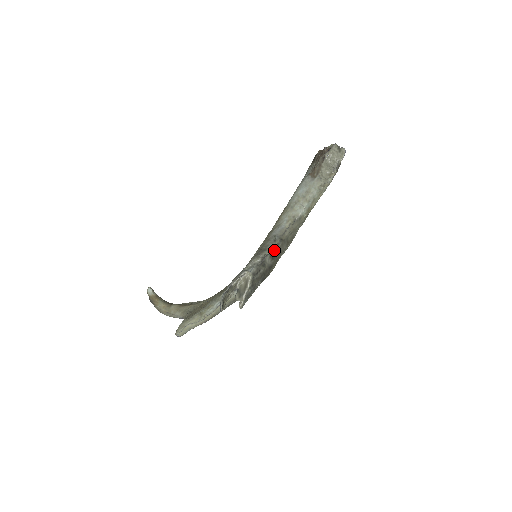
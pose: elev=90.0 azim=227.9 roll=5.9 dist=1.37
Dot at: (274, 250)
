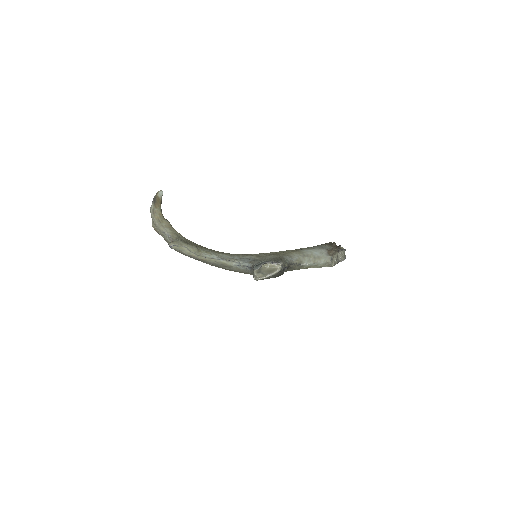
Dot at: occluded
